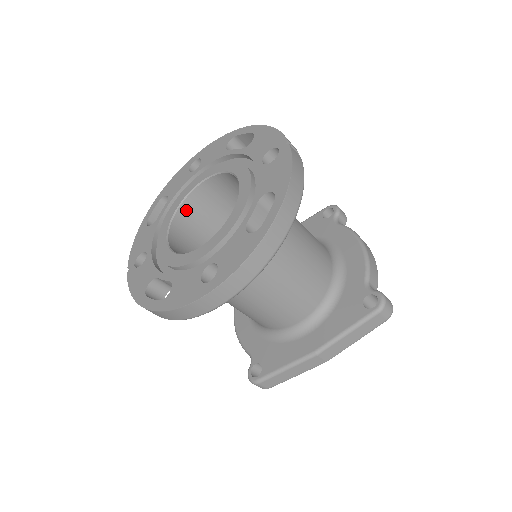
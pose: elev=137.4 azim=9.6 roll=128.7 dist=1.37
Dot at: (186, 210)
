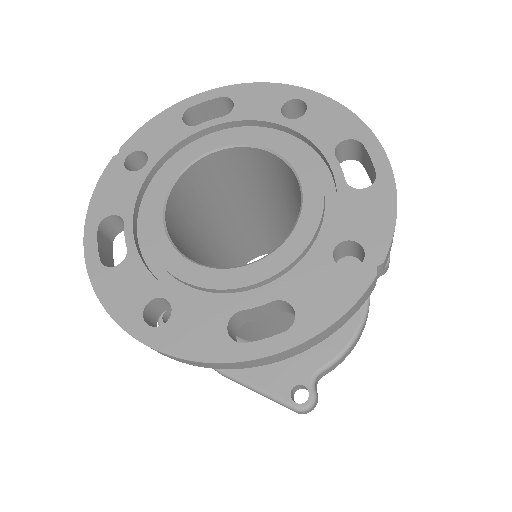
Dot at: (231, 155)
